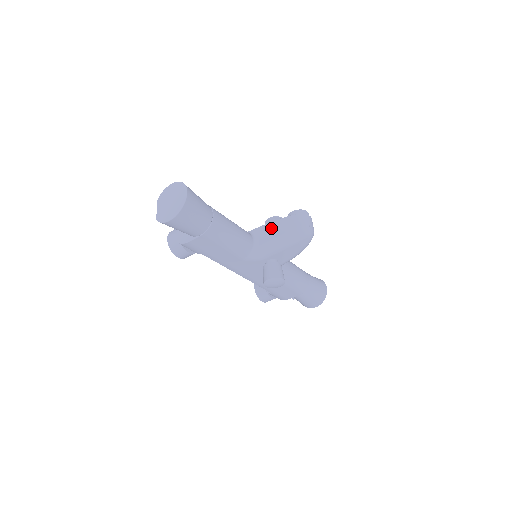
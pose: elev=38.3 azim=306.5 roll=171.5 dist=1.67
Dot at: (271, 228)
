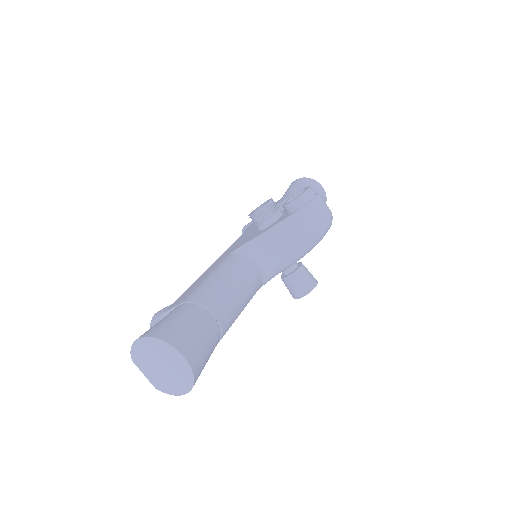
Dot at: (273, 240)
